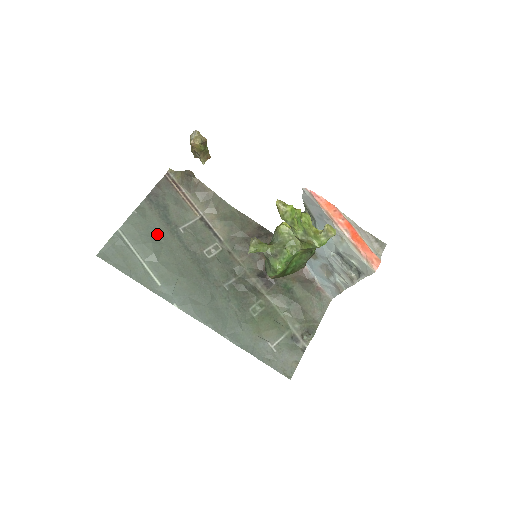
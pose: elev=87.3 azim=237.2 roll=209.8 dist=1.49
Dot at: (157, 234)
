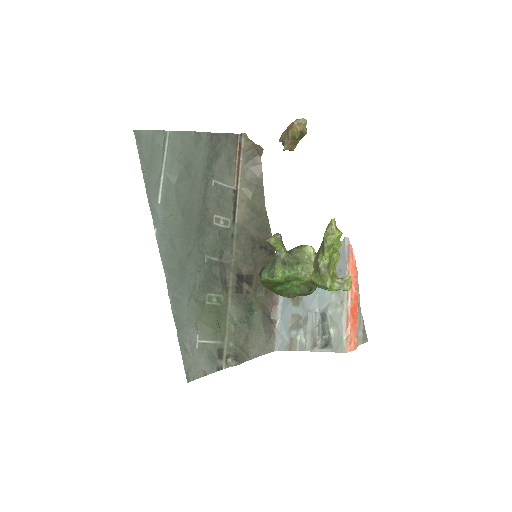
Dot at: (193, 166)
